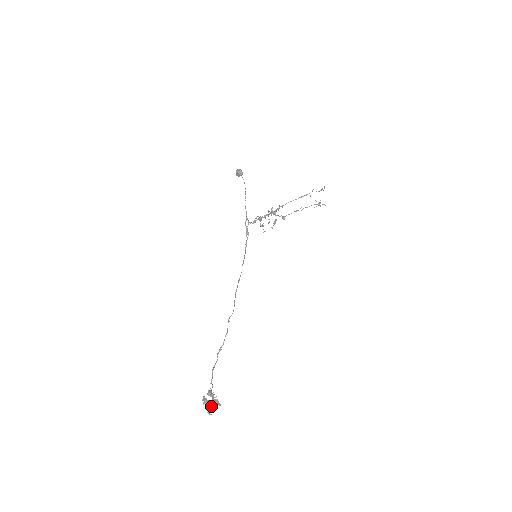
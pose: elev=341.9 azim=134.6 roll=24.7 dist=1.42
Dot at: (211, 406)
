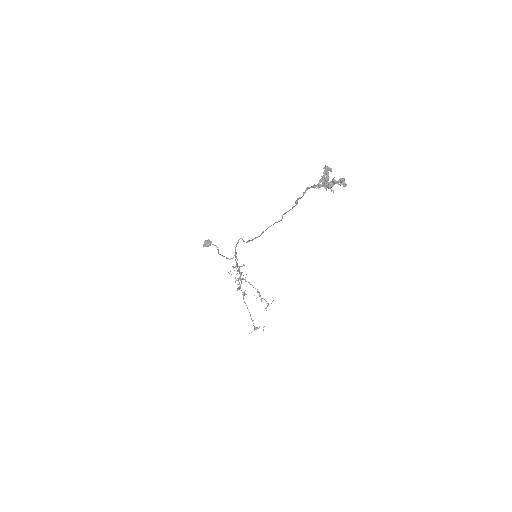
Dot at: (331, 185)
